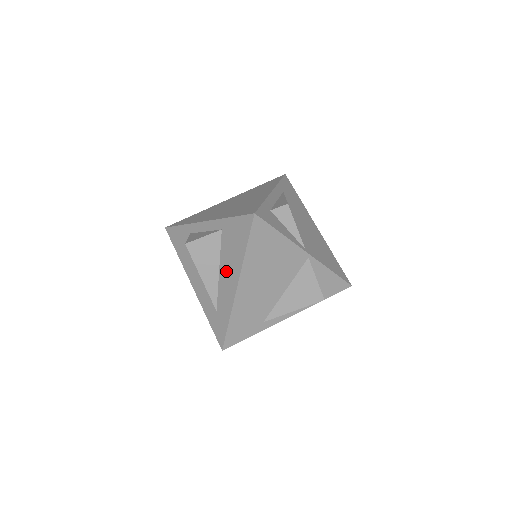
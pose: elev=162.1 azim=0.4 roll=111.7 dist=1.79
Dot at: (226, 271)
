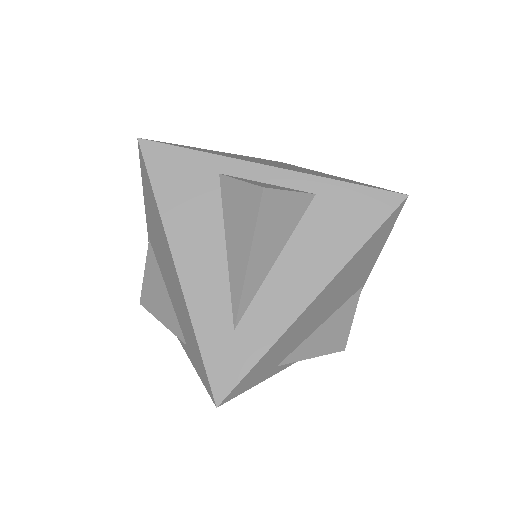
Dot at: (297, 265)
